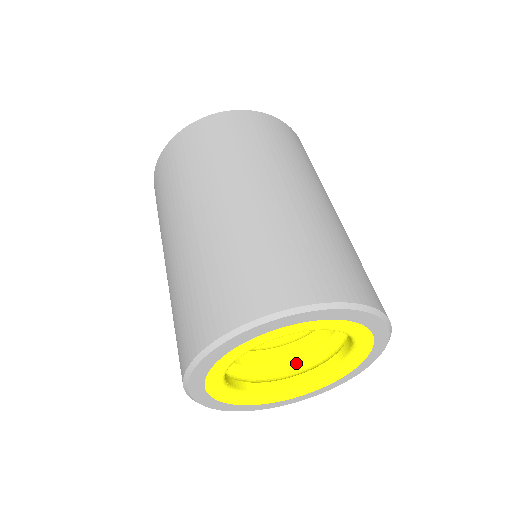
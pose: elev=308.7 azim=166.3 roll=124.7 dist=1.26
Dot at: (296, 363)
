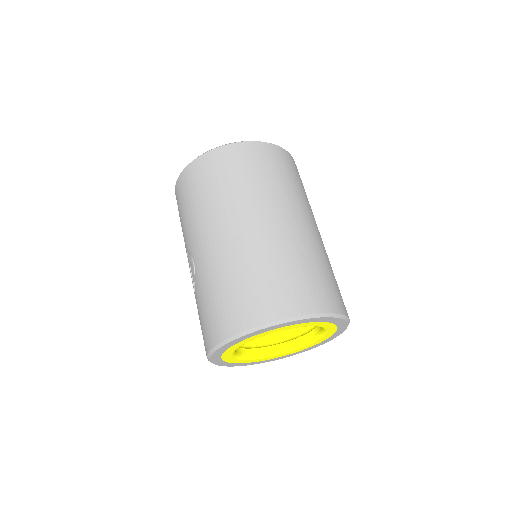
Dot at: occluded
